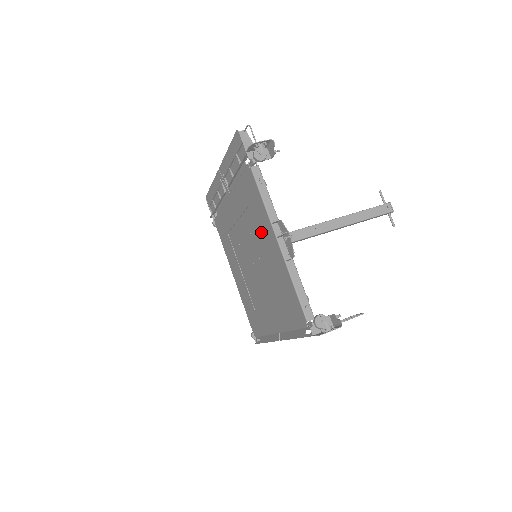
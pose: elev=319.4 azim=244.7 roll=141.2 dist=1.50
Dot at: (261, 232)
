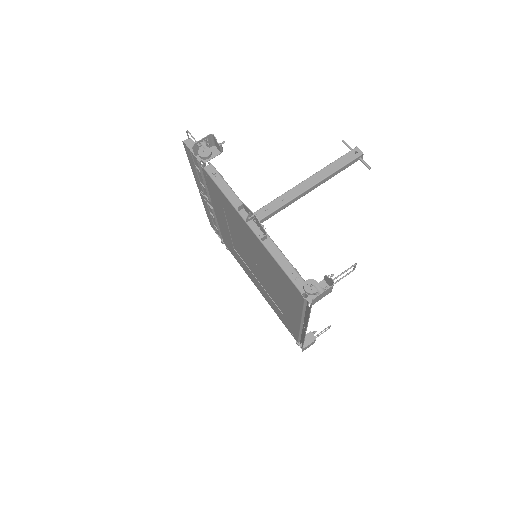
Dot at: (239, 226)
